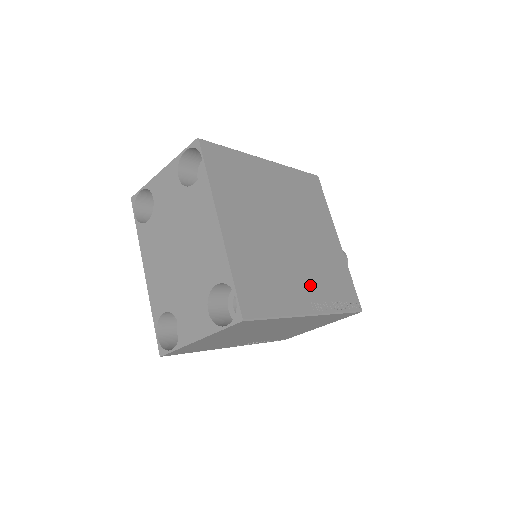
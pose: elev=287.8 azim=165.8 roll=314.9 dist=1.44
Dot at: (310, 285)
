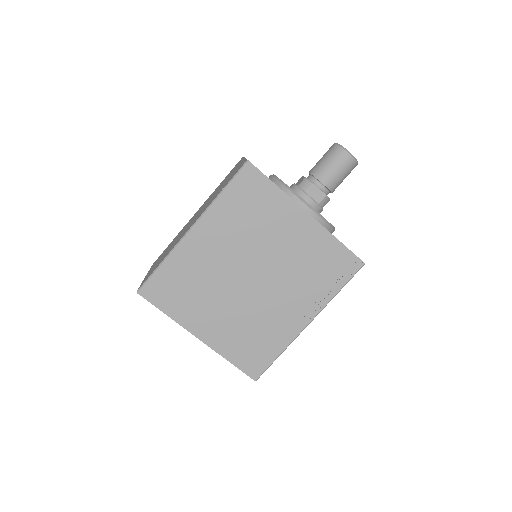
Dot at: (296, 302)
